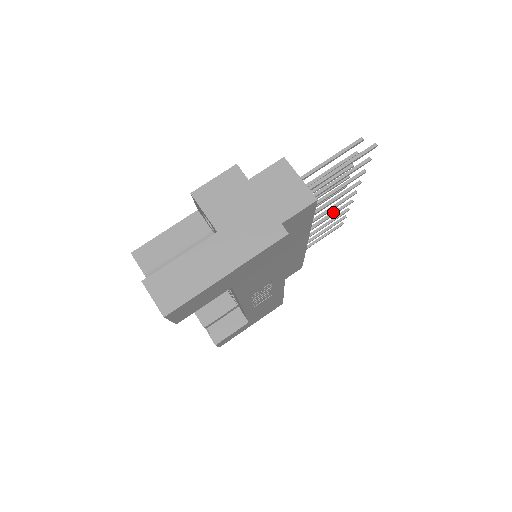
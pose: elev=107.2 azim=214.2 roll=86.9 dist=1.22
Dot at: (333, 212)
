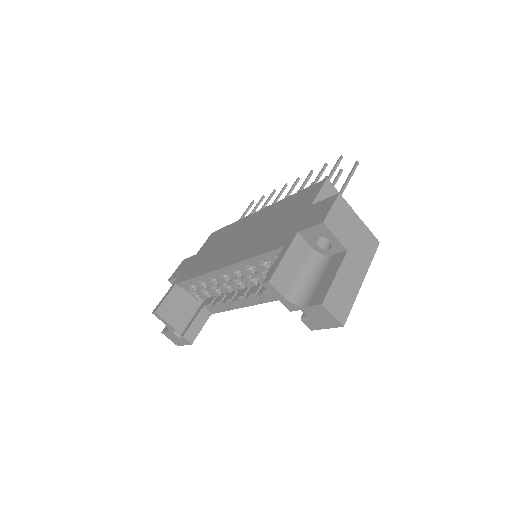
Dot at: occluded
